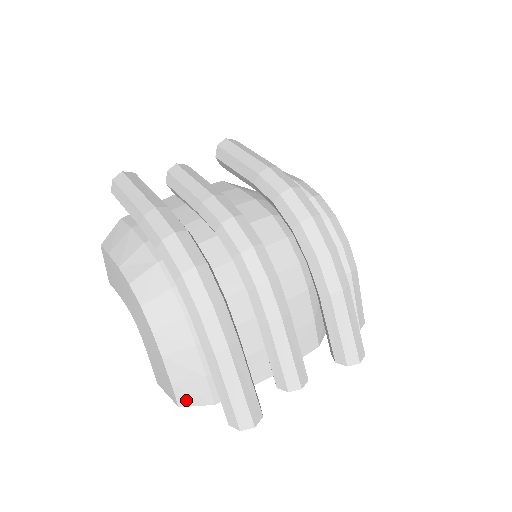
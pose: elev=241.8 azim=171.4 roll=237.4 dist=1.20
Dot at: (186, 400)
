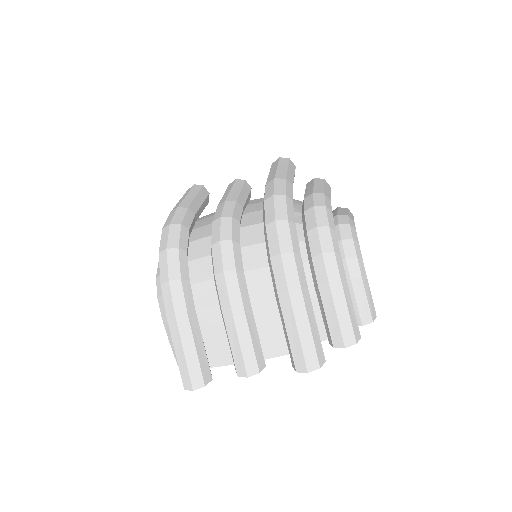
Dot at: occluded
